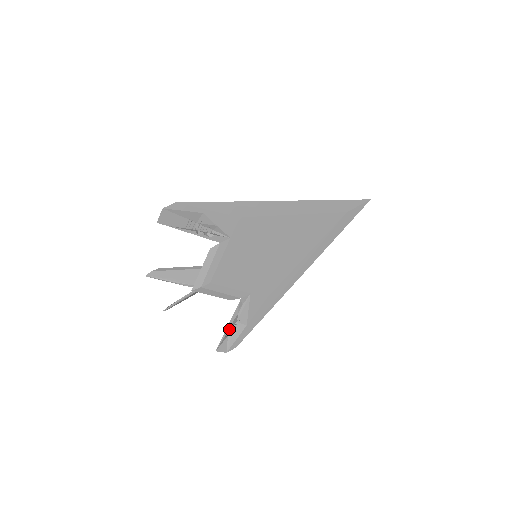
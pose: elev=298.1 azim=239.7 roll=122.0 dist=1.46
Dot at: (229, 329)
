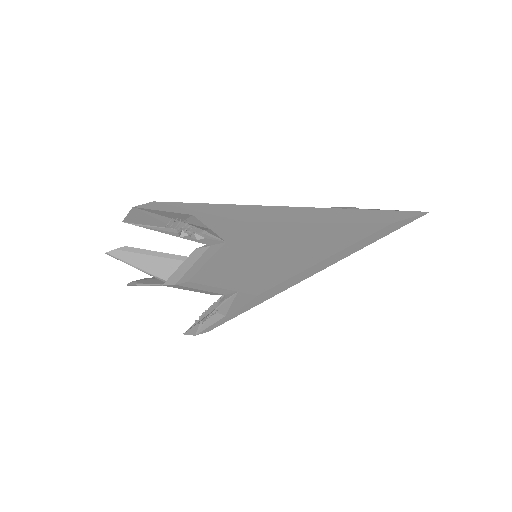
Dot at: (203, 318)
